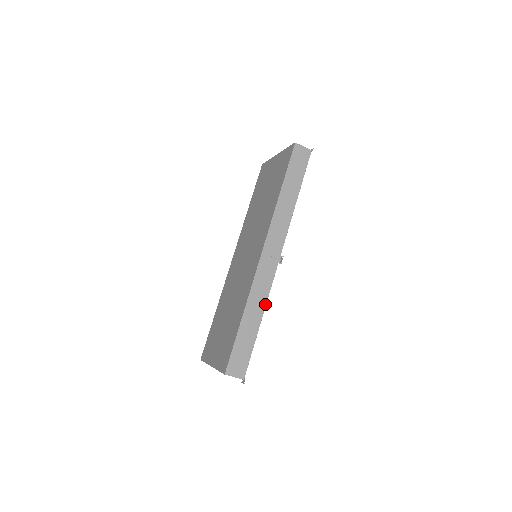
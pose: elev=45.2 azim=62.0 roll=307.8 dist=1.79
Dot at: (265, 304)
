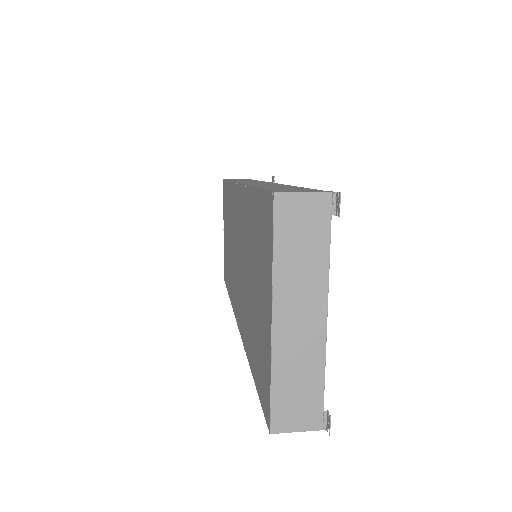
Dot at: occluded
